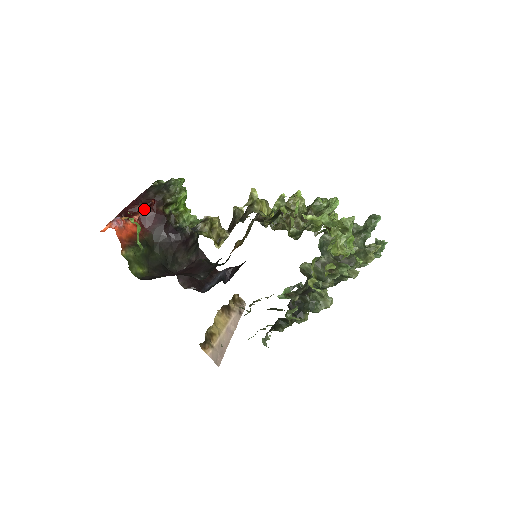
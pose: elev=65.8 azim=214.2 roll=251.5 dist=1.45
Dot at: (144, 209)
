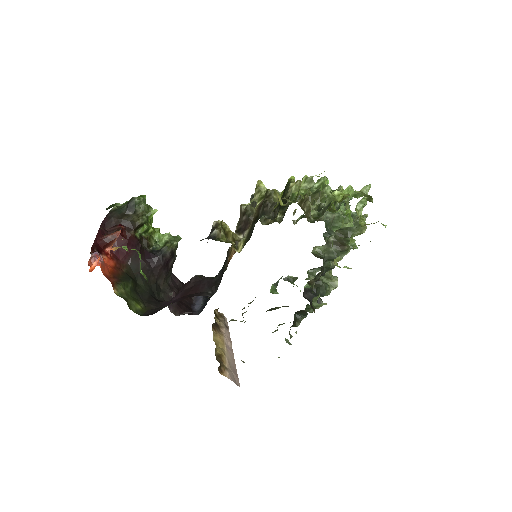
Dot at: (117, 237)
